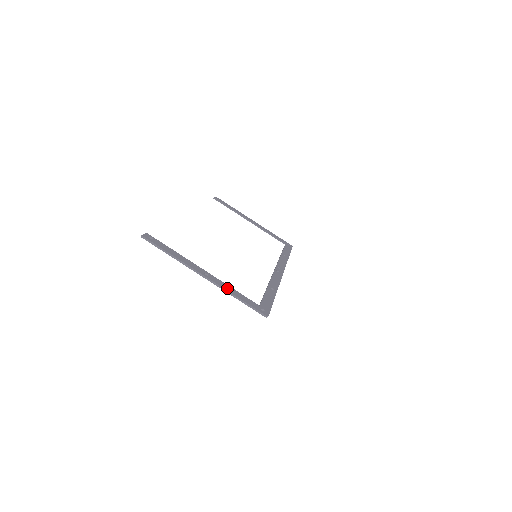
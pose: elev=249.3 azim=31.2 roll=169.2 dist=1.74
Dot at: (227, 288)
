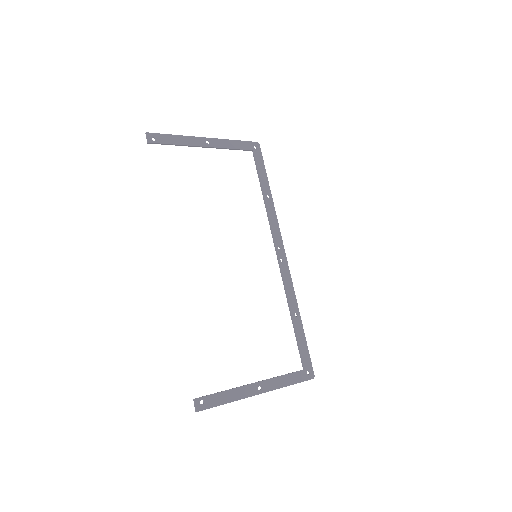
Dot at: (279, 384)
